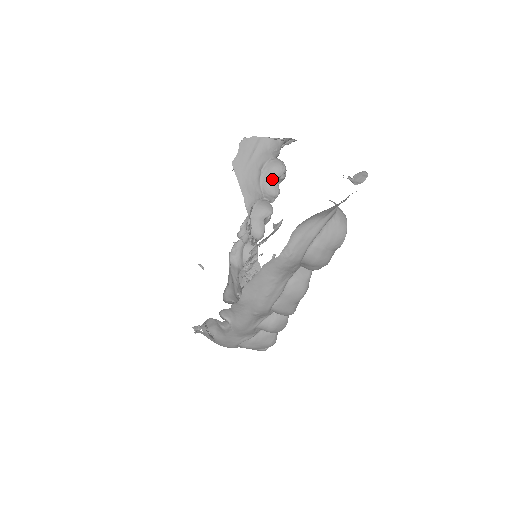
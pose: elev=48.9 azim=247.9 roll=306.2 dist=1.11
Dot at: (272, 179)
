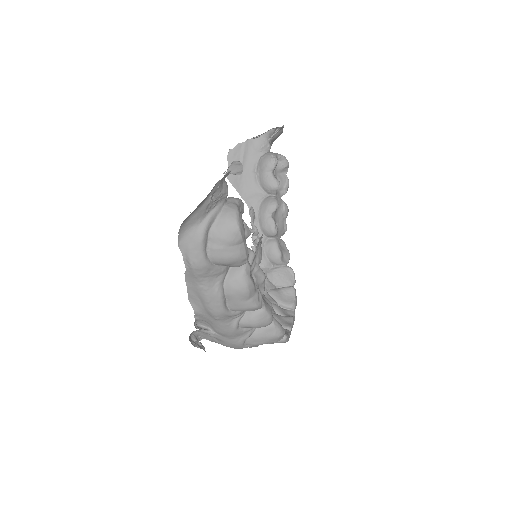
Dot at: (266, 175)
